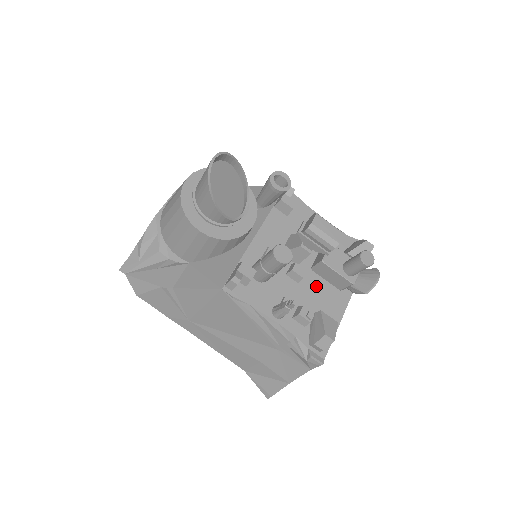
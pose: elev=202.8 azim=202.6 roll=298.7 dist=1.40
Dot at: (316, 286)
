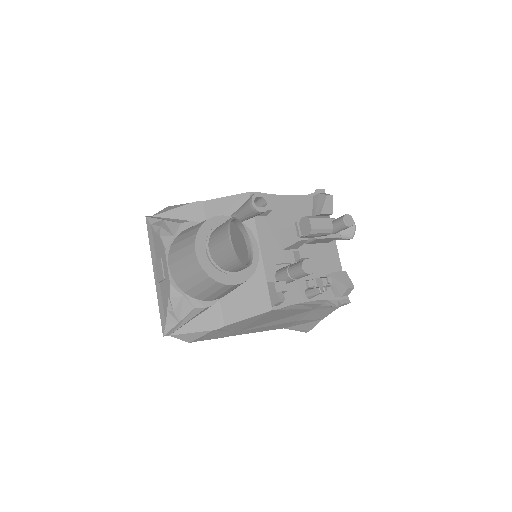
Dot at: (315, 253)
